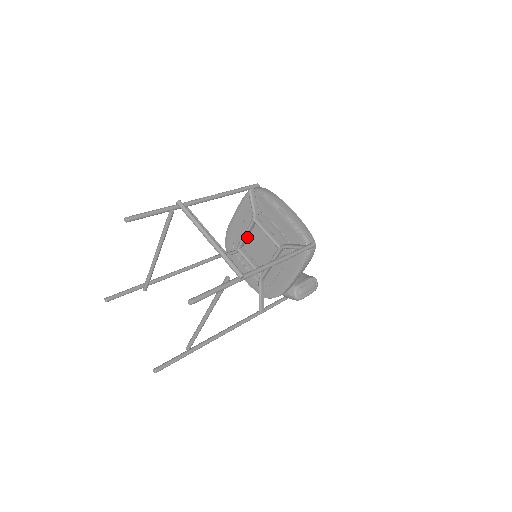
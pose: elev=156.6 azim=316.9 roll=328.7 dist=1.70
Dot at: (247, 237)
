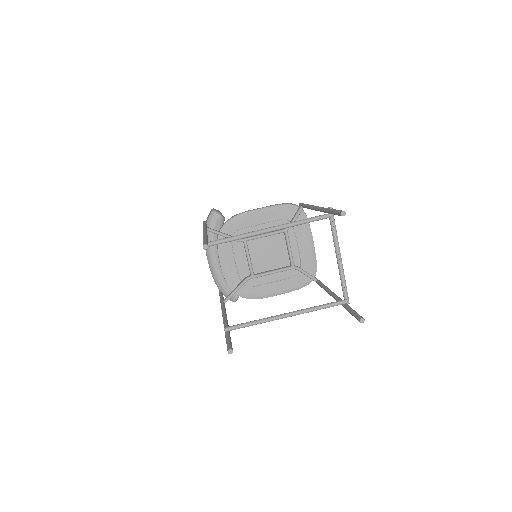
Dot at: (262, 237)
